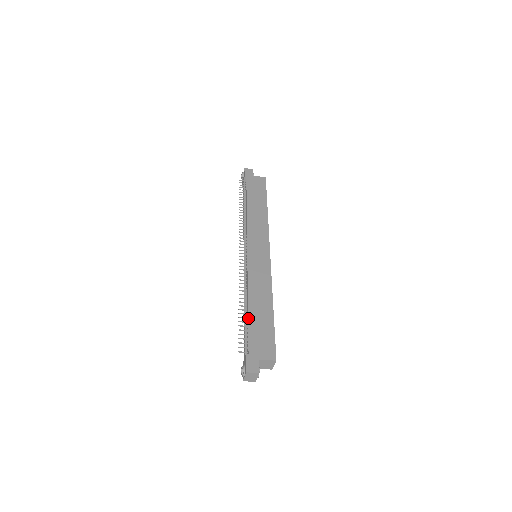
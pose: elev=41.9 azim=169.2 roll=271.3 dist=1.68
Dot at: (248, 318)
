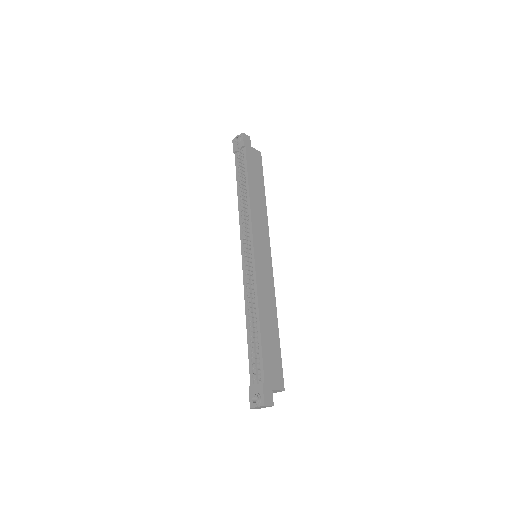
Dot at: (261, 339)
